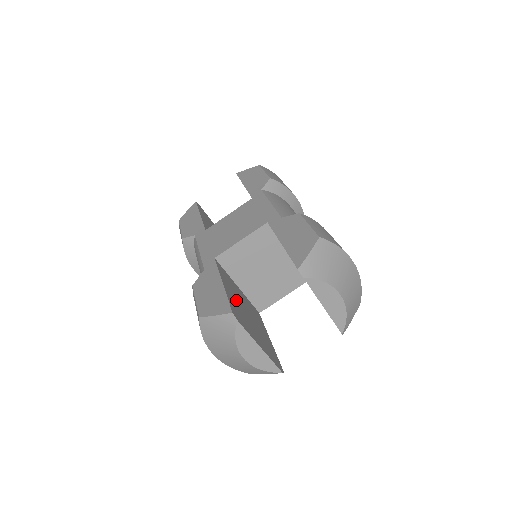
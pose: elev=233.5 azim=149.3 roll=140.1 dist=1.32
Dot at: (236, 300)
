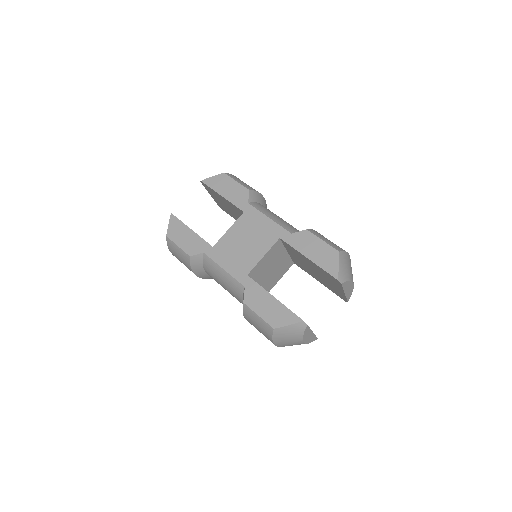
Dot at: occluded
